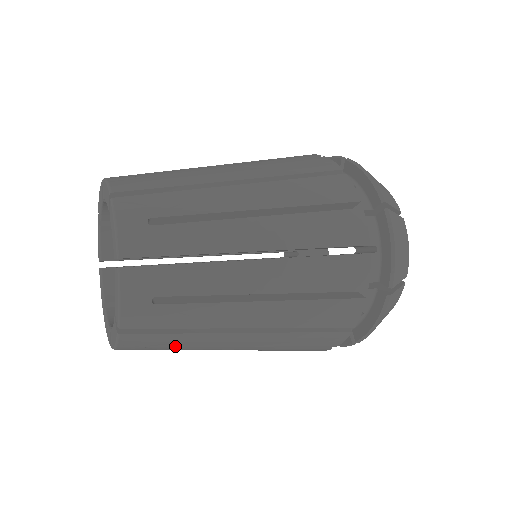
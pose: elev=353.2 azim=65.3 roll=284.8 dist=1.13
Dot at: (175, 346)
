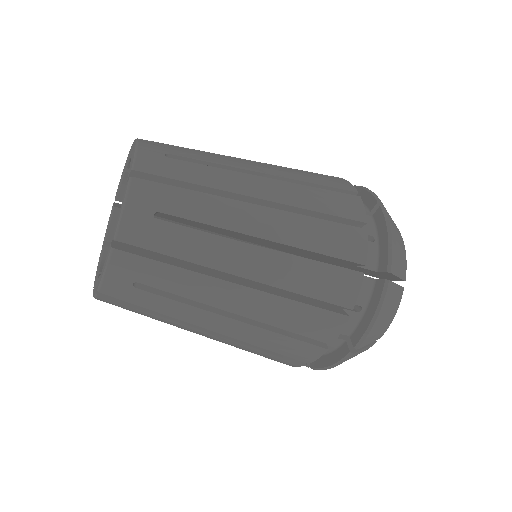
Dot at: occluded
